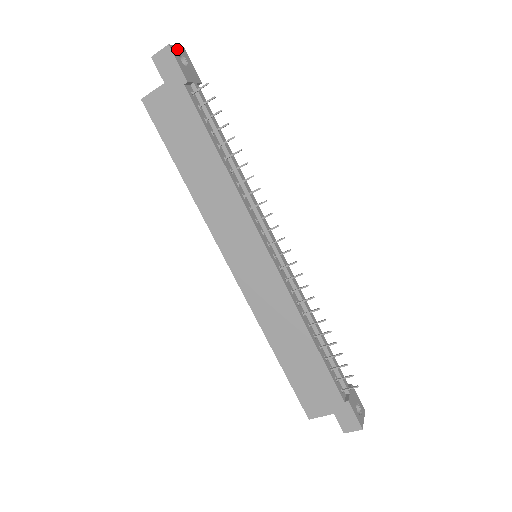
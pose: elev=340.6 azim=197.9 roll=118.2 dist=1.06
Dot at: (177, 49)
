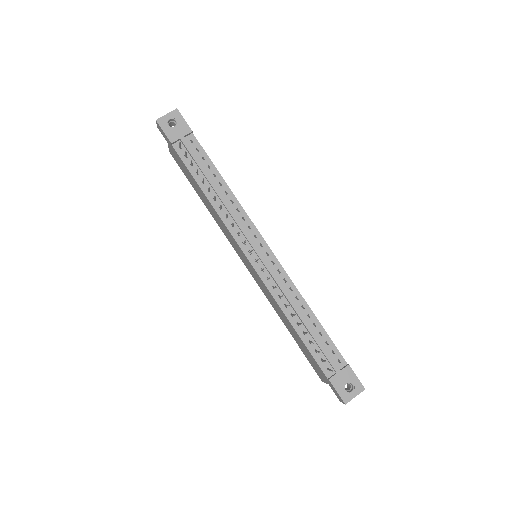
Dot at: (166, 117)
